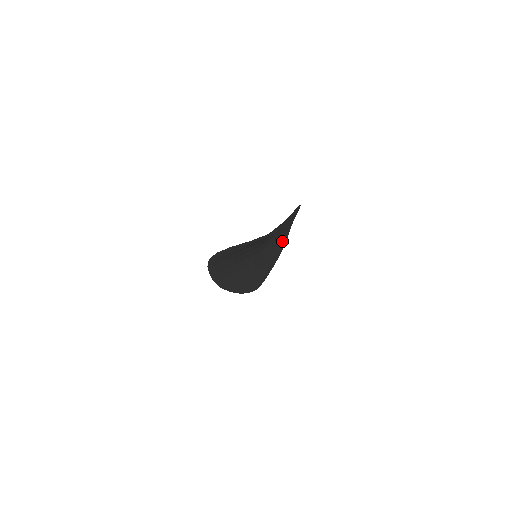
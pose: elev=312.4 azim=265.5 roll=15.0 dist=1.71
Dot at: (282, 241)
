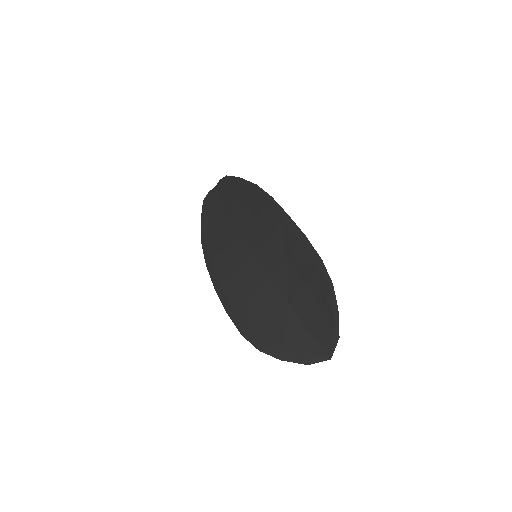
Dot at: (269, 208)
